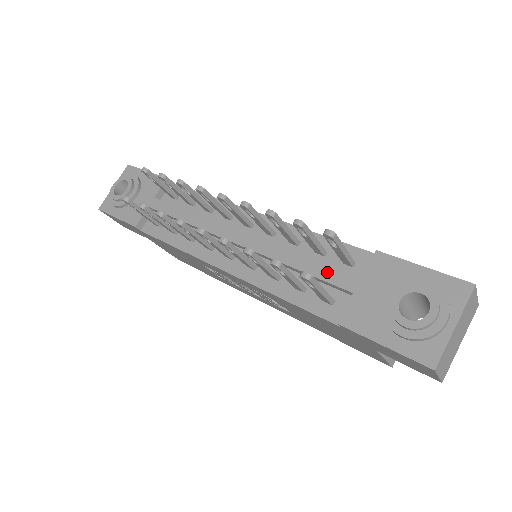
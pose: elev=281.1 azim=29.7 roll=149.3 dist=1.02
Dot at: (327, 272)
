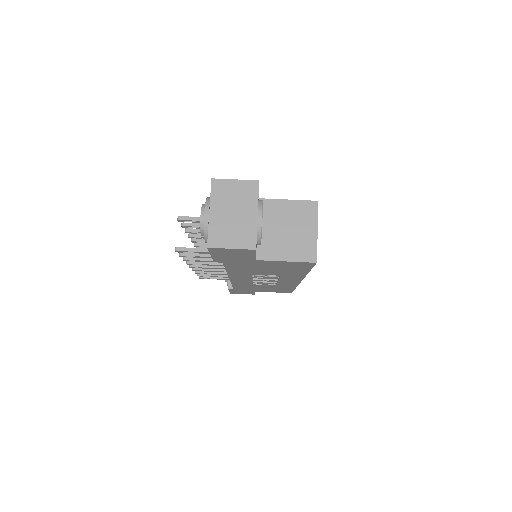
Dot at: occluded
